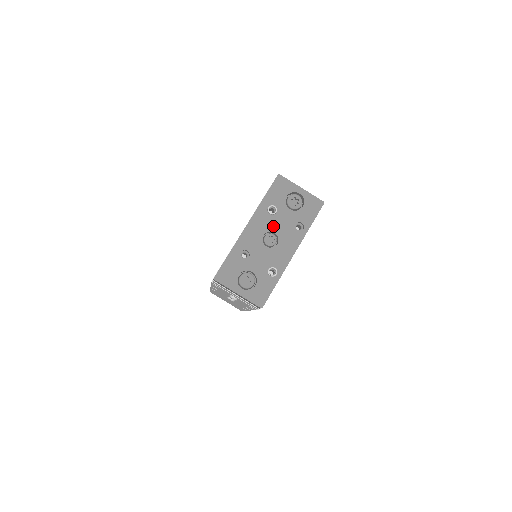
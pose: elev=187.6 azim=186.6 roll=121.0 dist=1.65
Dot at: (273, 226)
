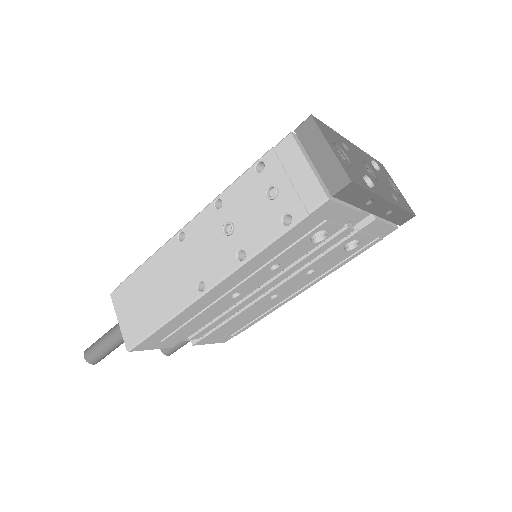
Dot at: (374, 170)
